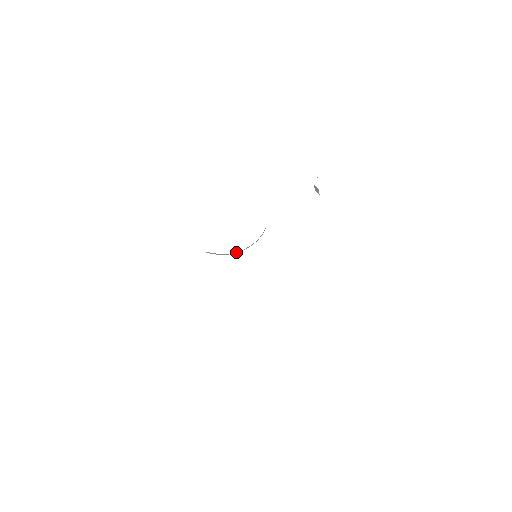
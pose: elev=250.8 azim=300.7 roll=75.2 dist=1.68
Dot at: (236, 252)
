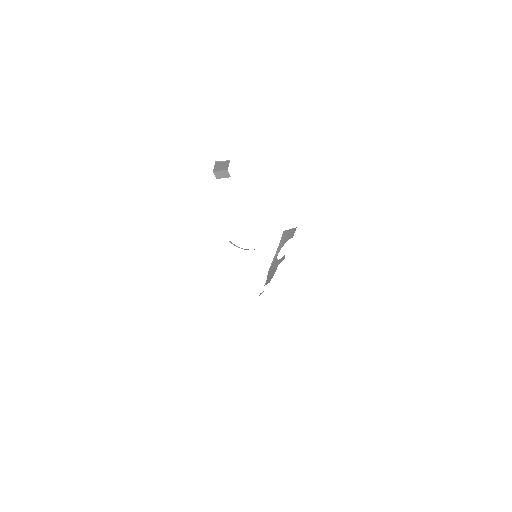
Dot at: occluded
